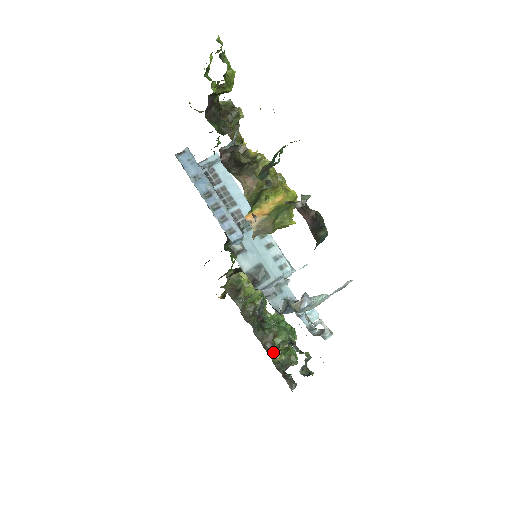
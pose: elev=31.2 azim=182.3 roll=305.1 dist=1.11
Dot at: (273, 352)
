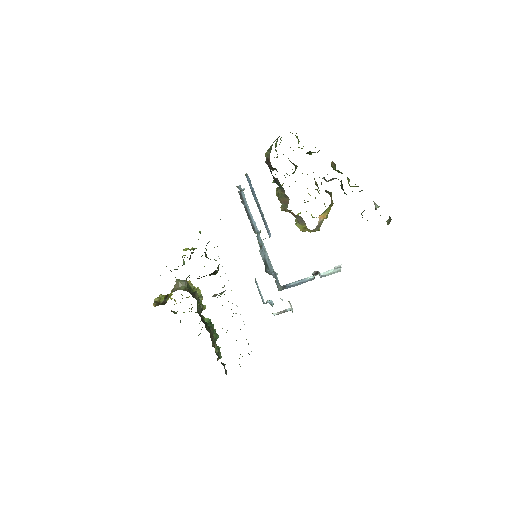
Dot at: (214, 345)
